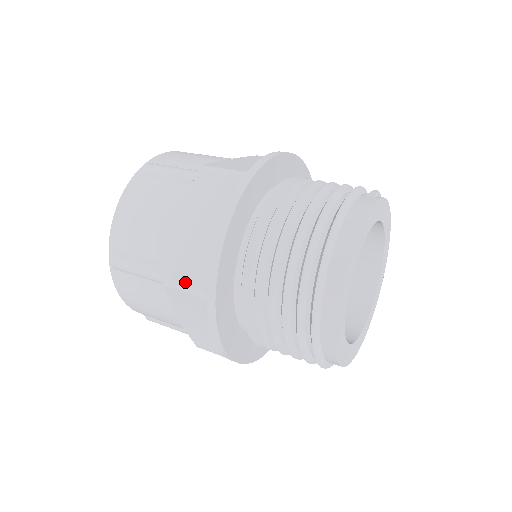
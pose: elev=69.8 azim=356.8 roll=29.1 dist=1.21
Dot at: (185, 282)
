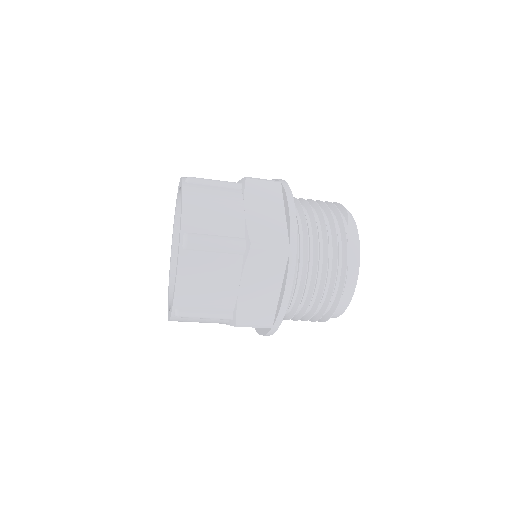
Dot at: (255, 324)
